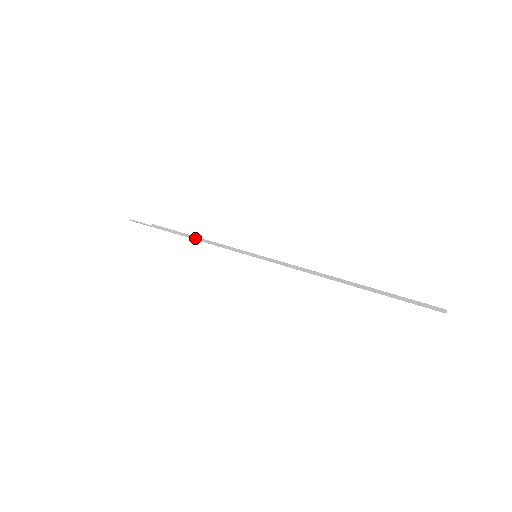
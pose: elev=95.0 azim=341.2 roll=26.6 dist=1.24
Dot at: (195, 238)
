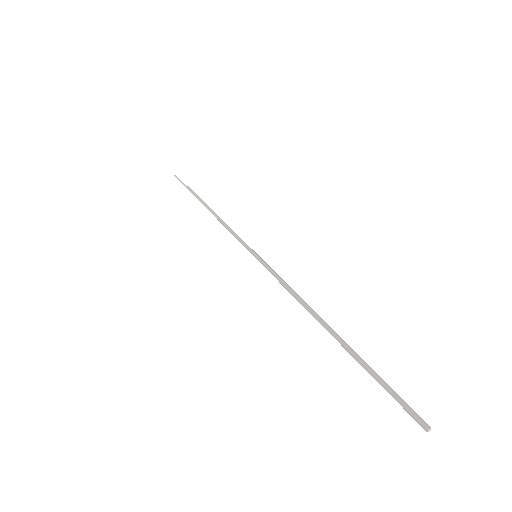
Dot at: (214, 214)
